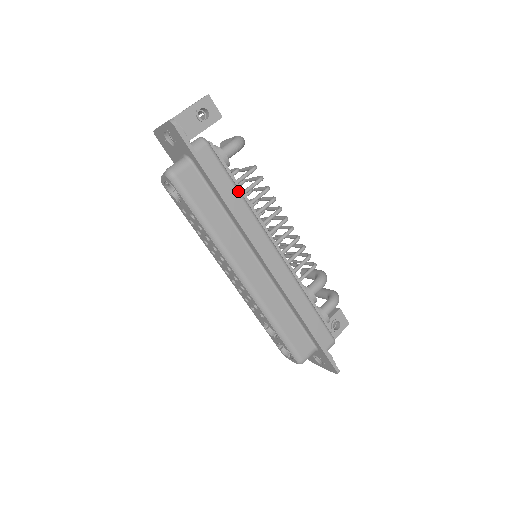
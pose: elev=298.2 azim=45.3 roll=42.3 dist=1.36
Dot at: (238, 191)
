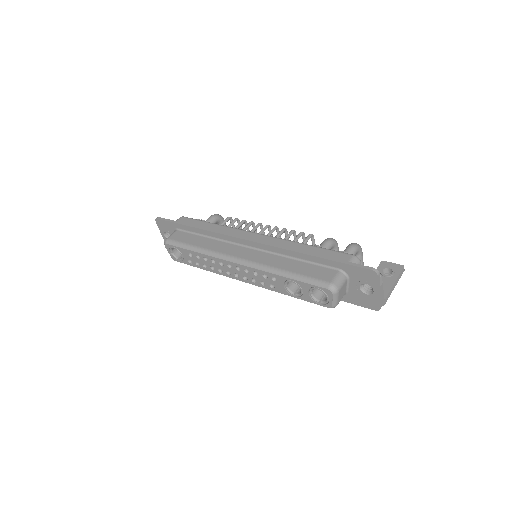
Dot at: (211, 223)
